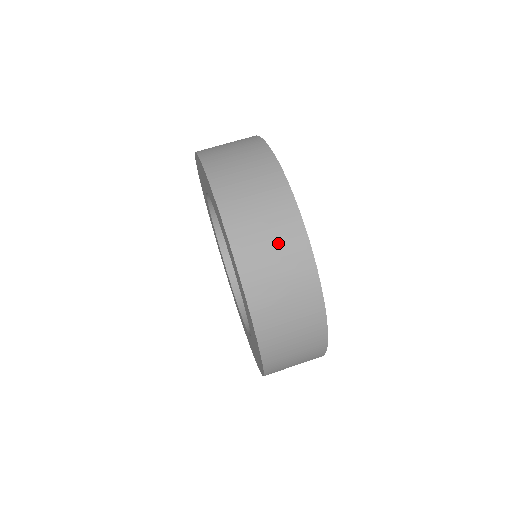
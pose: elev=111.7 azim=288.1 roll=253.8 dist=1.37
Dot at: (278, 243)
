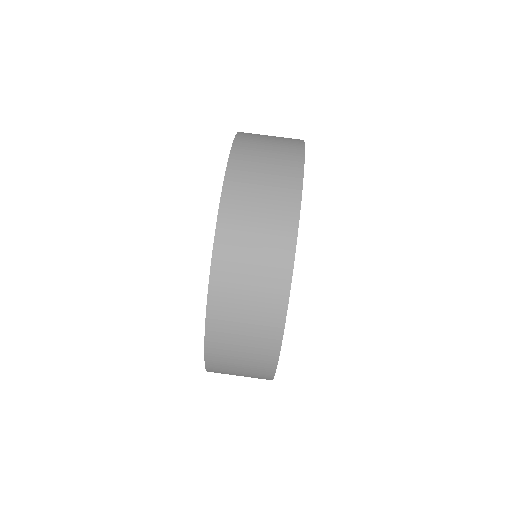
Dot at: (256, 297)
